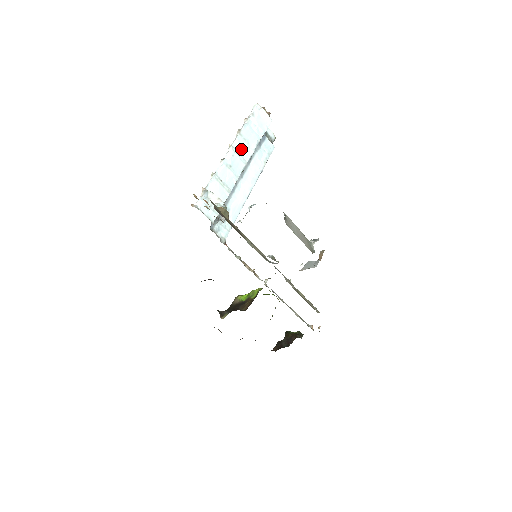
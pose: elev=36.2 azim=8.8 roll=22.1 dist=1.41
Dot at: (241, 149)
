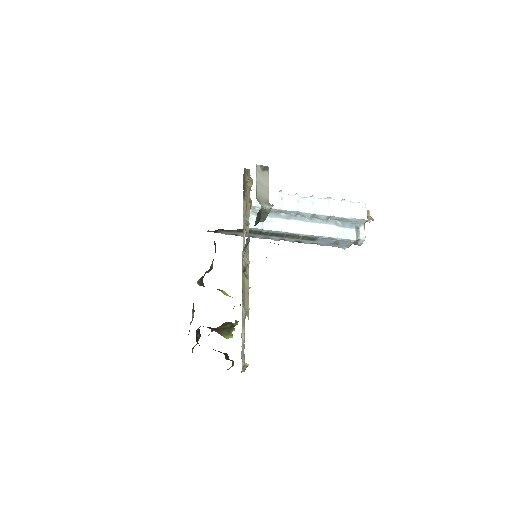
Dot at: (319, 204)
